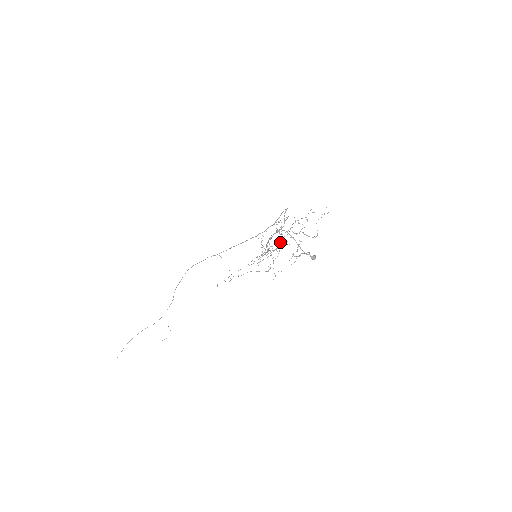
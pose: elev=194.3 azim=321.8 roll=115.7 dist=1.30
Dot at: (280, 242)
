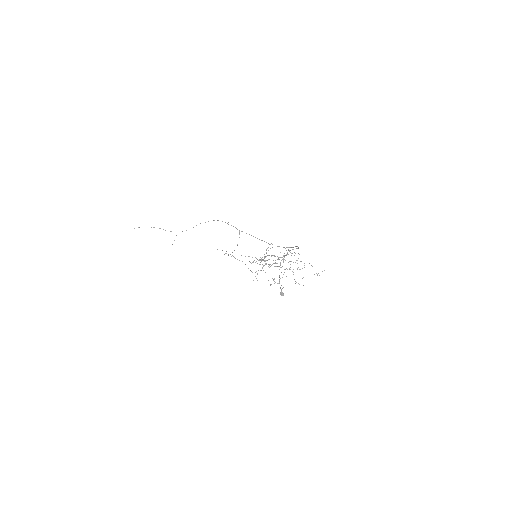
Dot at: (277, 263)
